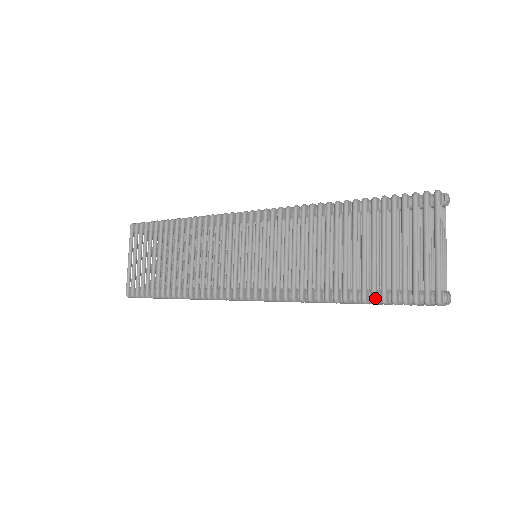
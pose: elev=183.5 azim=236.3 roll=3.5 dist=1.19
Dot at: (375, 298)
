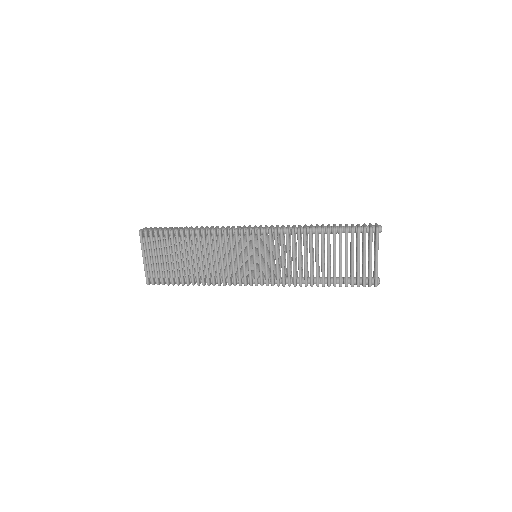
Dot at: occluded
